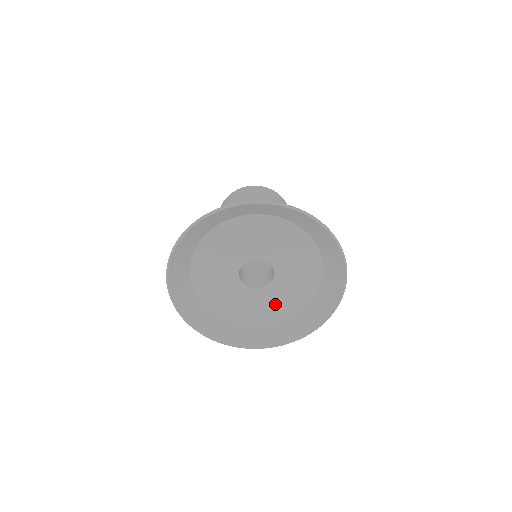
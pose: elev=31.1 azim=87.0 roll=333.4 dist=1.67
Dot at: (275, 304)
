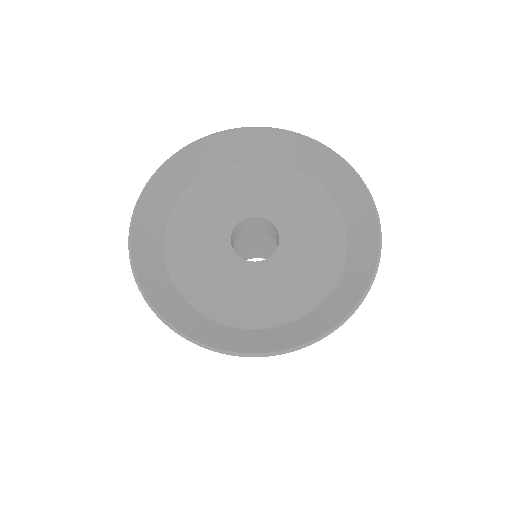
Dot at: (286, 288)
